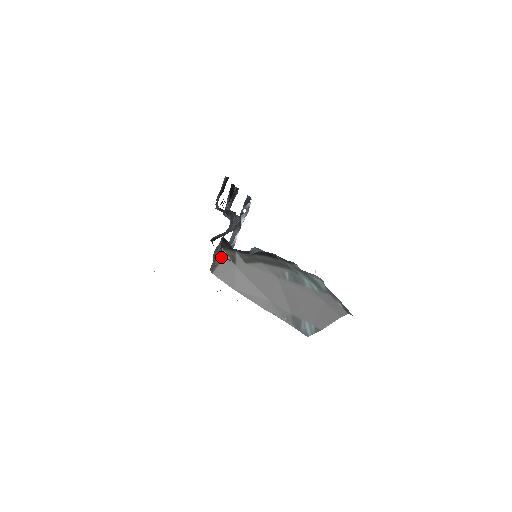
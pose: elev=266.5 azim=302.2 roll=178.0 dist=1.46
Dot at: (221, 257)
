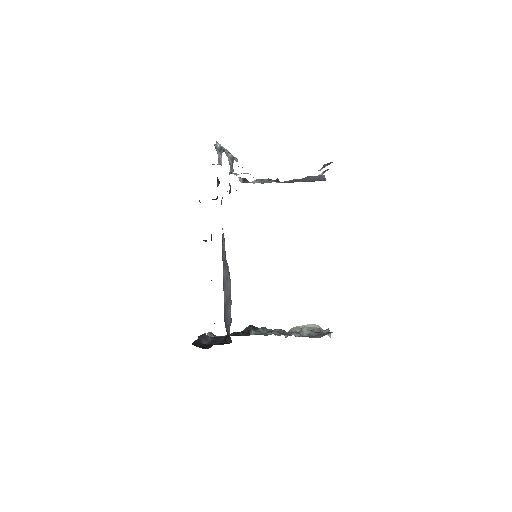
Dot at: occluded
